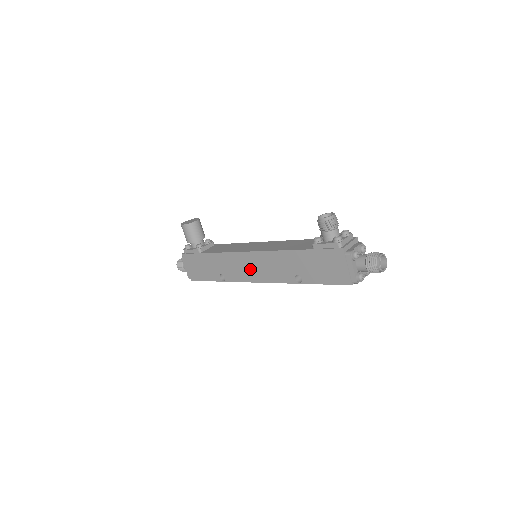
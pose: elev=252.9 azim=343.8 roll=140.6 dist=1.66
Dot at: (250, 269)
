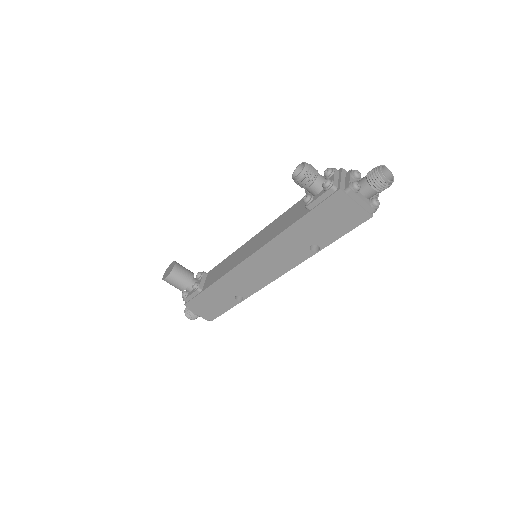
Dot at: (260, 272)
